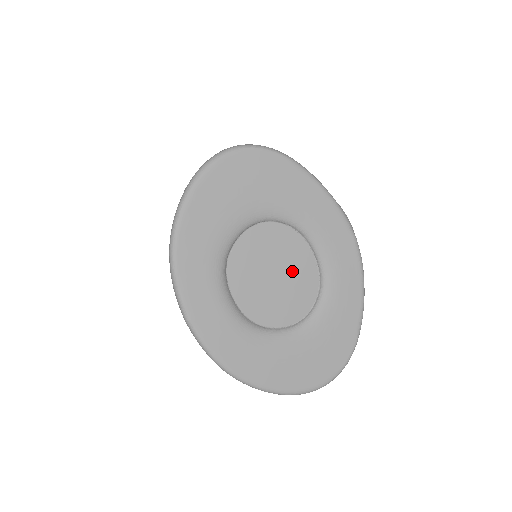
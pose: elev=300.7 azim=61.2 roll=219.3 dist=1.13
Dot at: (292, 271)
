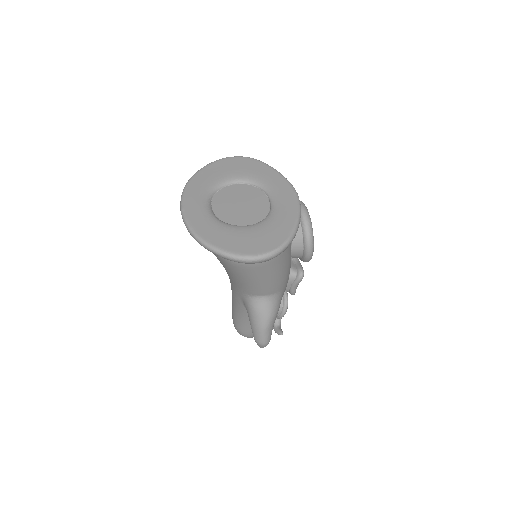
Dot at: (252, 204)
